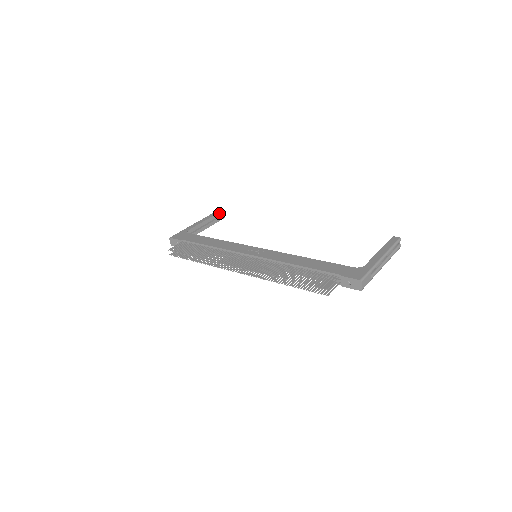
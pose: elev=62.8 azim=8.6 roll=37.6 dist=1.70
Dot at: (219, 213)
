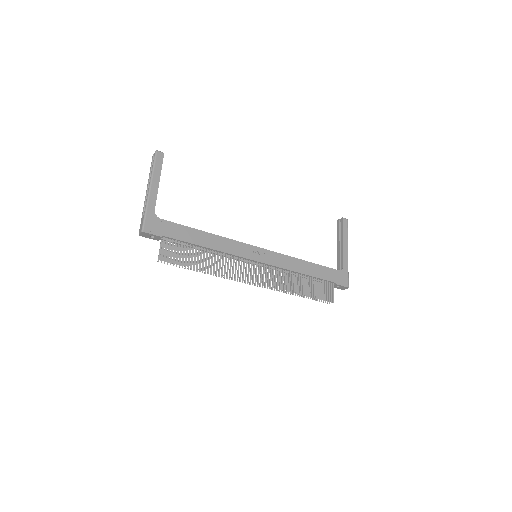
Dot at: (162, 159)
